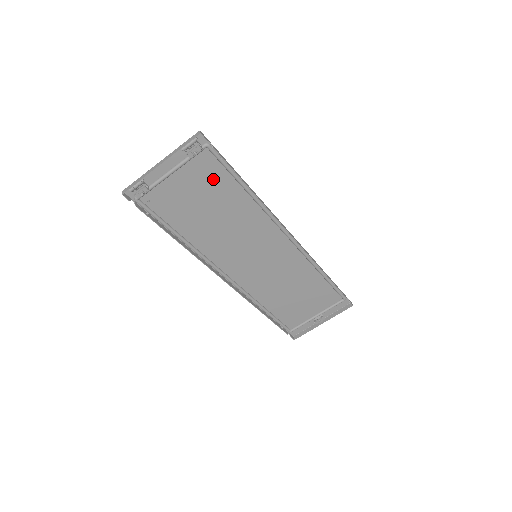
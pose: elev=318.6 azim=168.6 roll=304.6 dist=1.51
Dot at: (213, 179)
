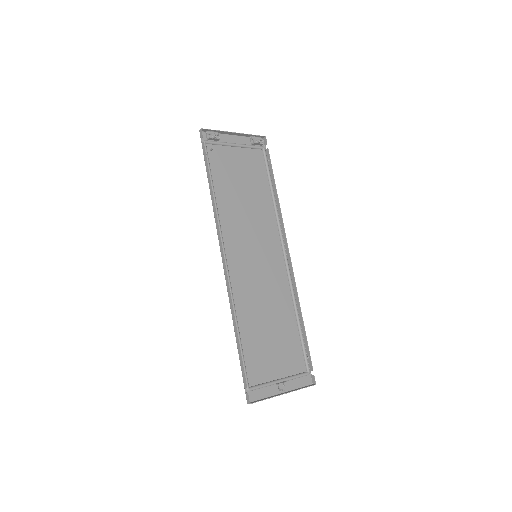
Dot at: (256, 171)
